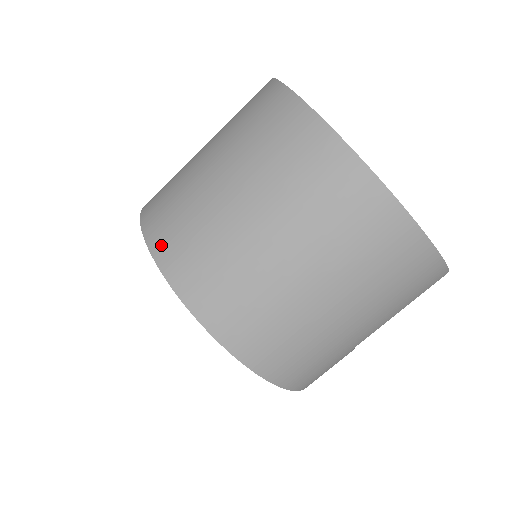
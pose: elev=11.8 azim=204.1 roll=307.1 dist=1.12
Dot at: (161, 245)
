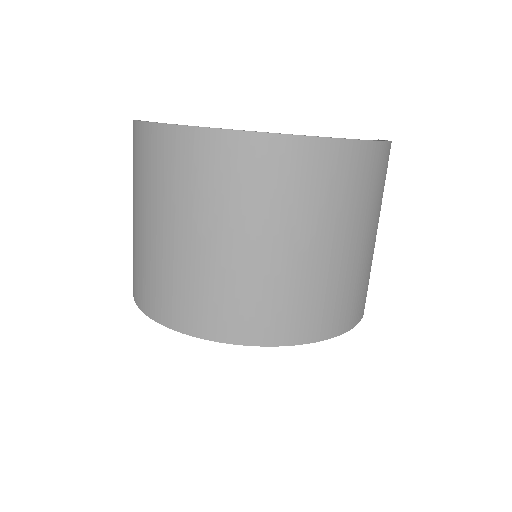
Dot at: (244, 332)
